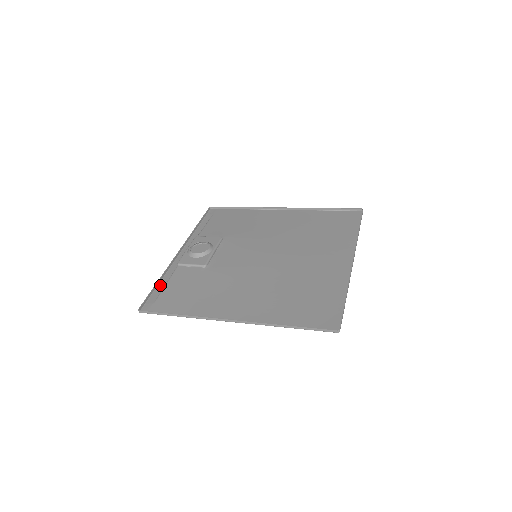
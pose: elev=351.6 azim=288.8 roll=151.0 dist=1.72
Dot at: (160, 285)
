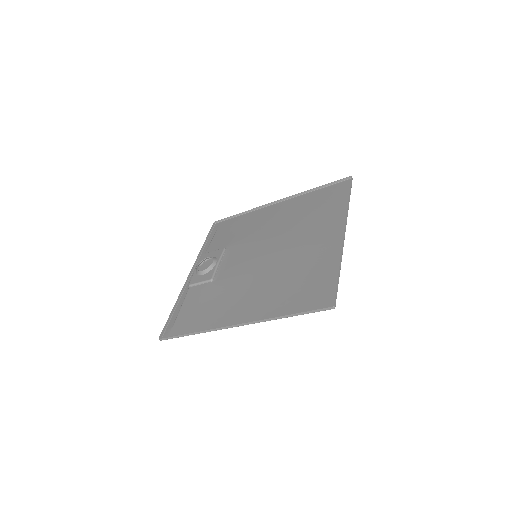
Dot at: (176, 310)
